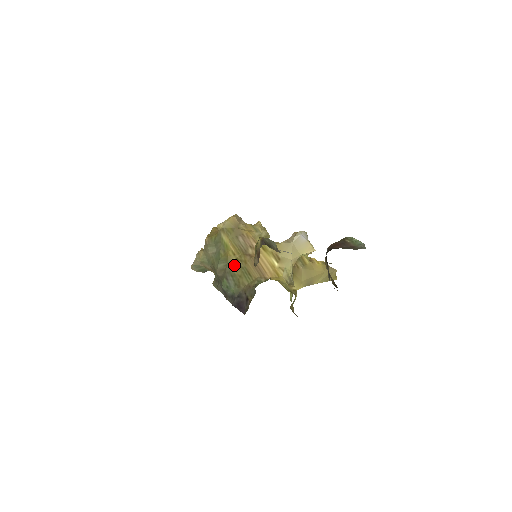
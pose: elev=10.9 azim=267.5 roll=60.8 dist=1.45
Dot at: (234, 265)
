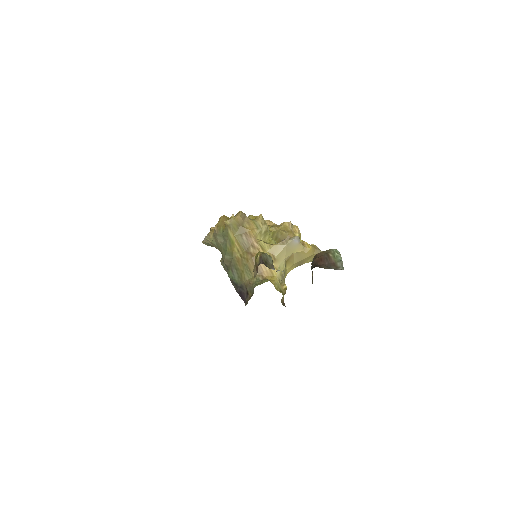
Dot at: (238, 261)
